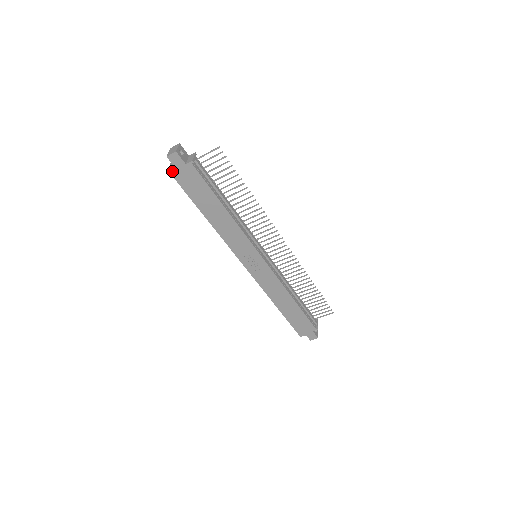
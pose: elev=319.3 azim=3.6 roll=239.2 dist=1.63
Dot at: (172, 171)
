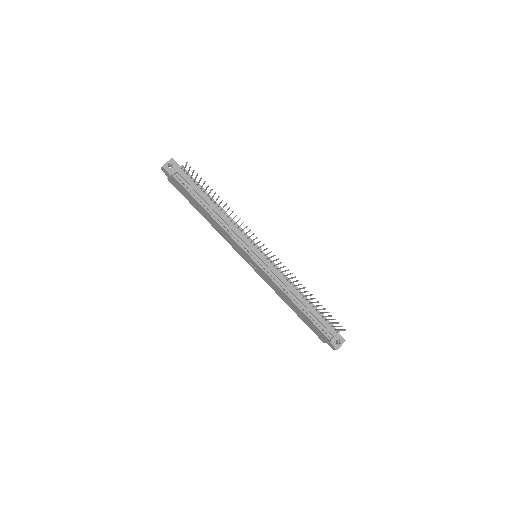
Dot at: (169, 180)
